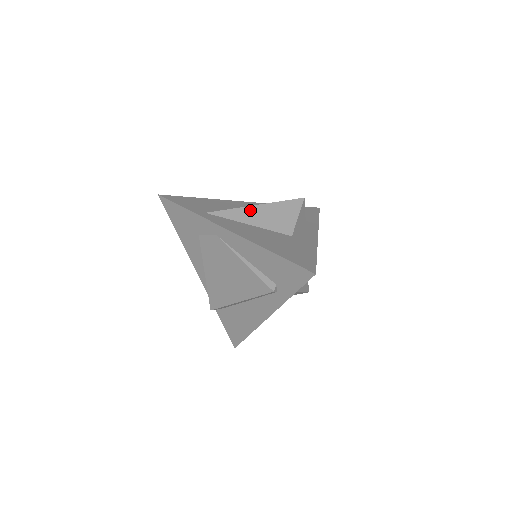
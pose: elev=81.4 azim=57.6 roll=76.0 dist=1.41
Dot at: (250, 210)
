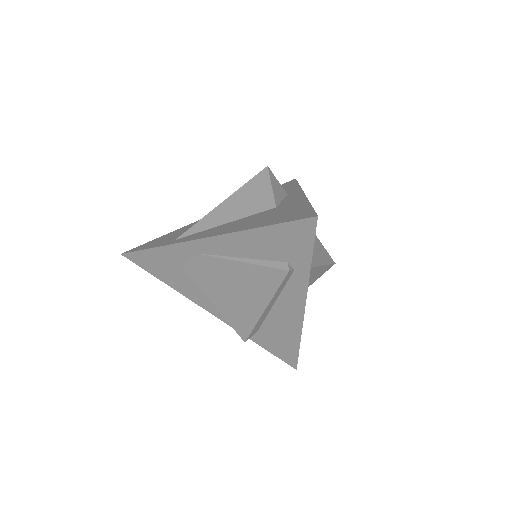
Dot at: (219, 210)
